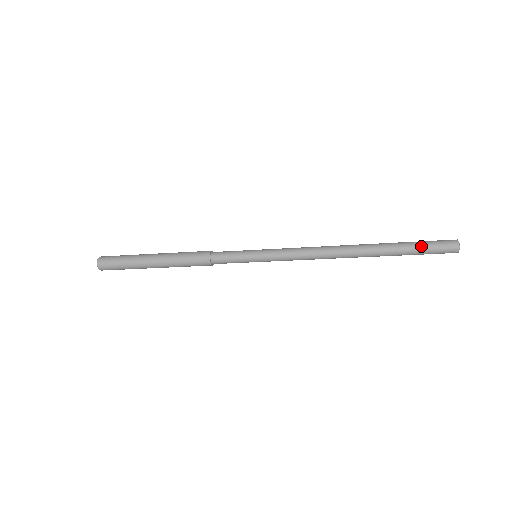
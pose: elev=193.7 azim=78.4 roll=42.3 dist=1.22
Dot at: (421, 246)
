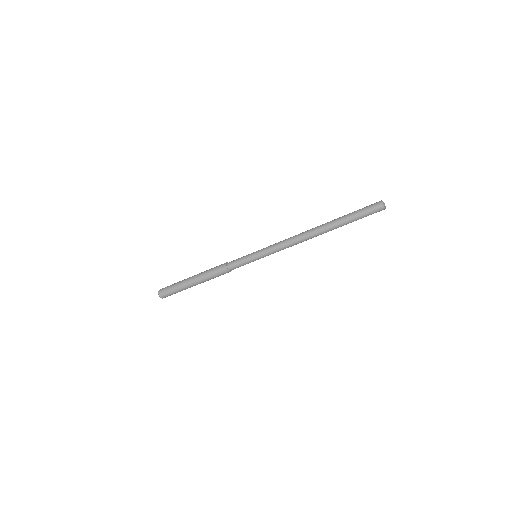
Dot at: (358, 210)
